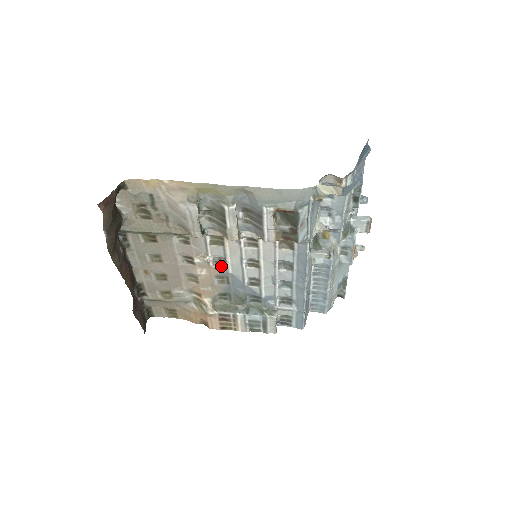
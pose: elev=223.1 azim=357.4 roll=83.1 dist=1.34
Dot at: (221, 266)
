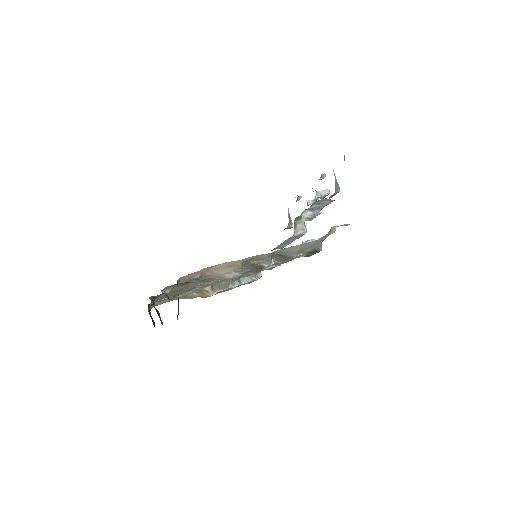
Dot at: occluded
